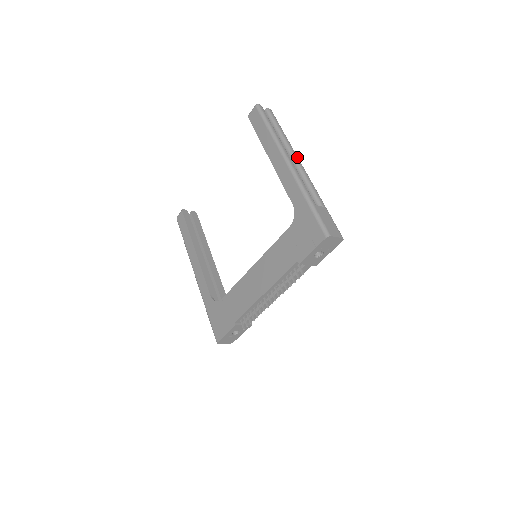
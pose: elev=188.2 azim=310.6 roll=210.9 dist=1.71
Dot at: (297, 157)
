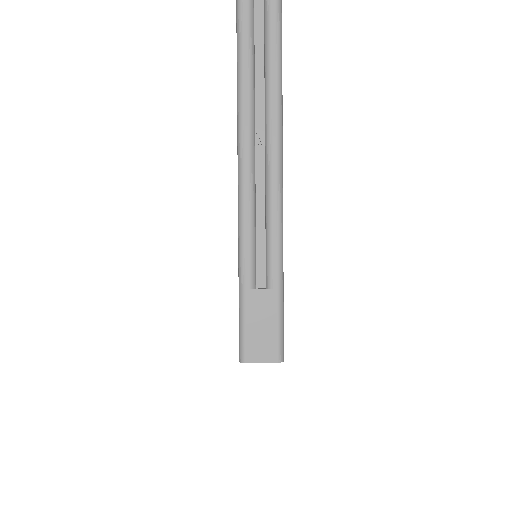
Dot at: (275, 152)
